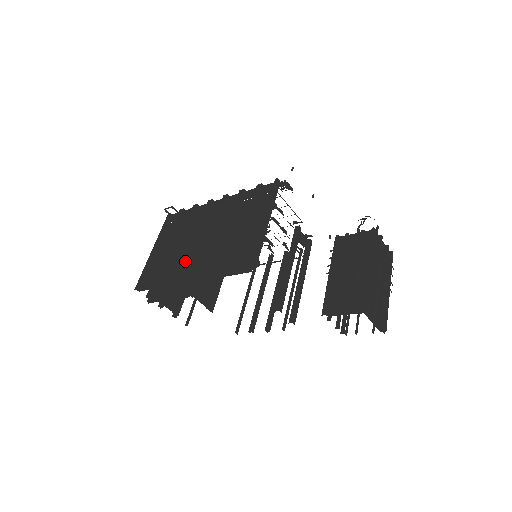
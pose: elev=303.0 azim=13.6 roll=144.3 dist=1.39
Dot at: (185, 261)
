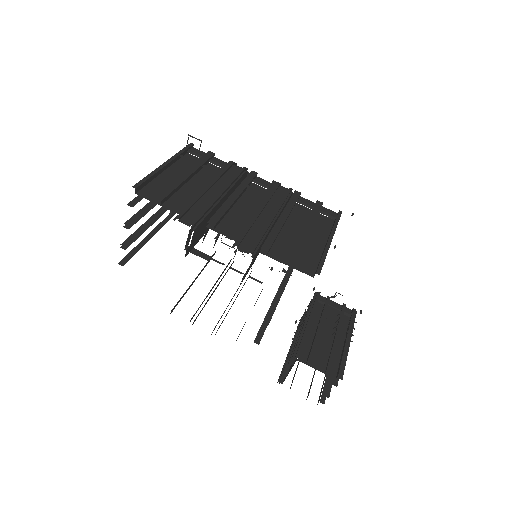
Dot at: (222, 209)
